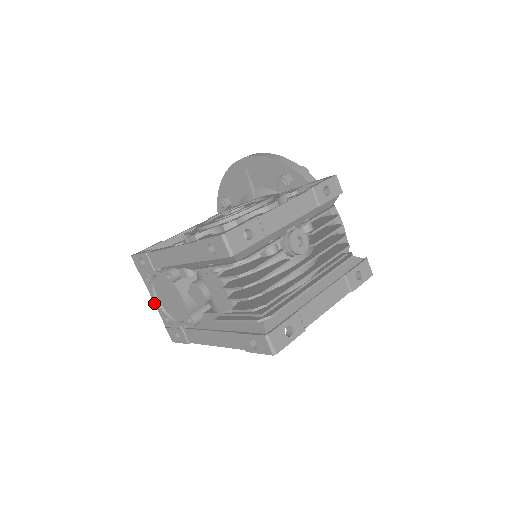
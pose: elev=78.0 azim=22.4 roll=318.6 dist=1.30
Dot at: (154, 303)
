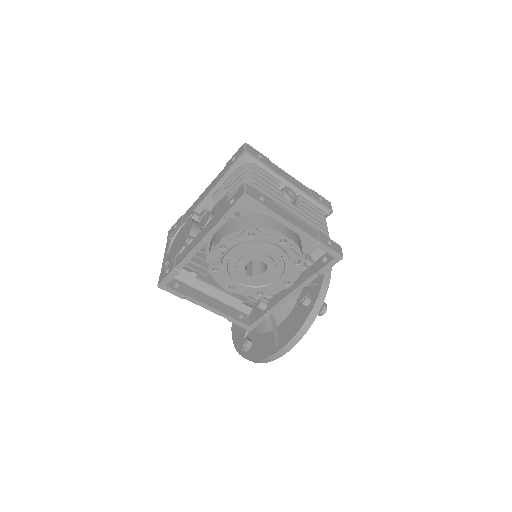
Dot at: (163, 260)
